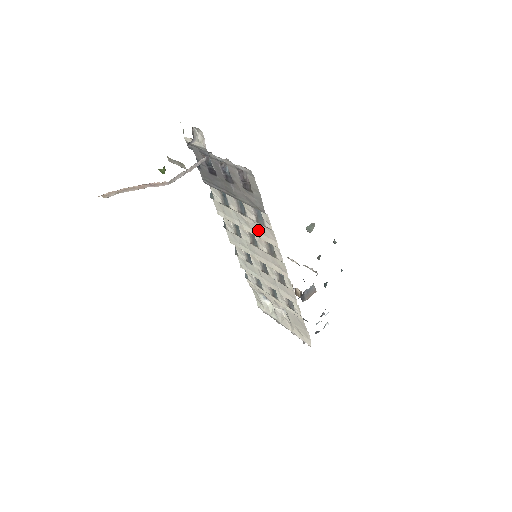
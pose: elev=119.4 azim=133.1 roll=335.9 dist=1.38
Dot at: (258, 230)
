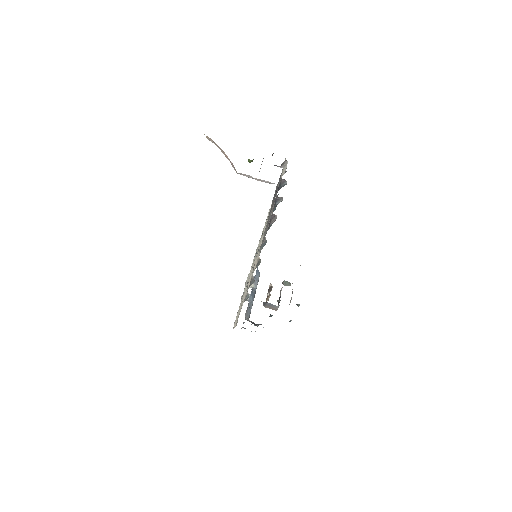
Dot at: occluded
